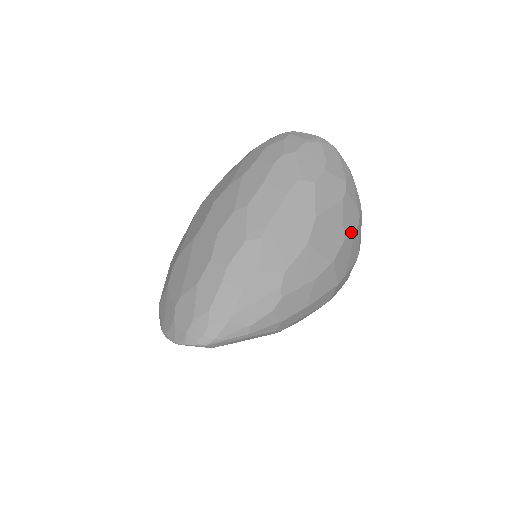
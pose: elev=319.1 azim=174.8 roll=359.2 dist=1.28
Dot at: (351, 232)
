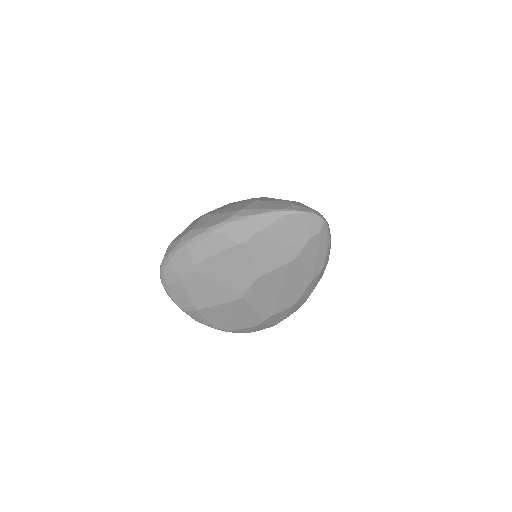
Dot at: occluded
